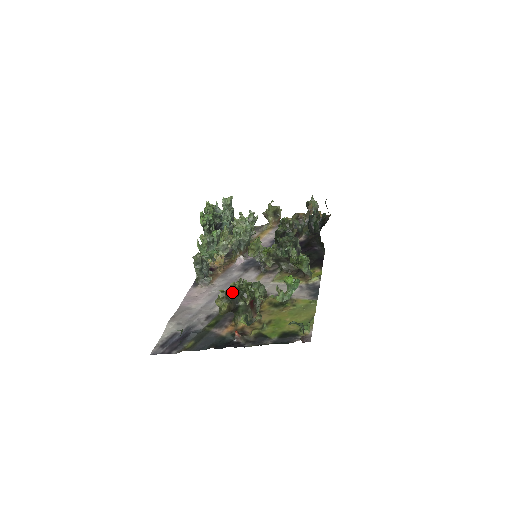
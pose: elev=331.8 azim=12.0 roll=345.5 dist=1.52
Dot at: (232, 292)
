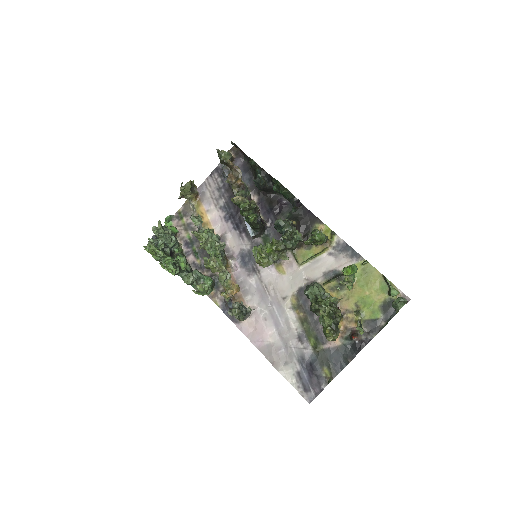
Dot at: (332, 324)
